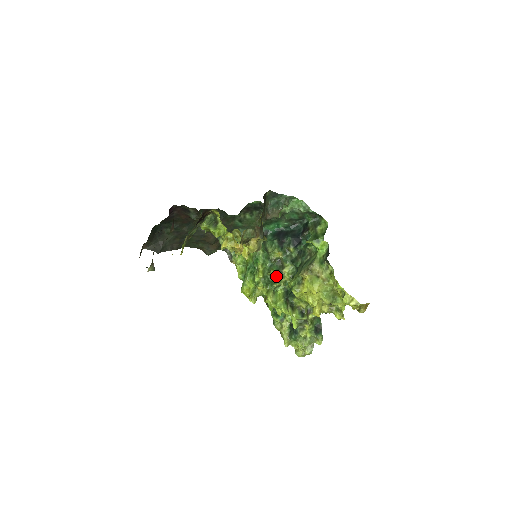
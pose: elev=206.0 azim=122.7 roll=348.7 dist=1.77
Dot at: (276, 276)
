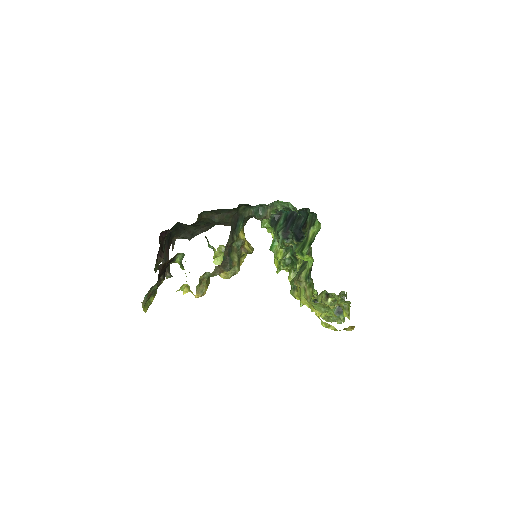
Dot at: (293, 259)
